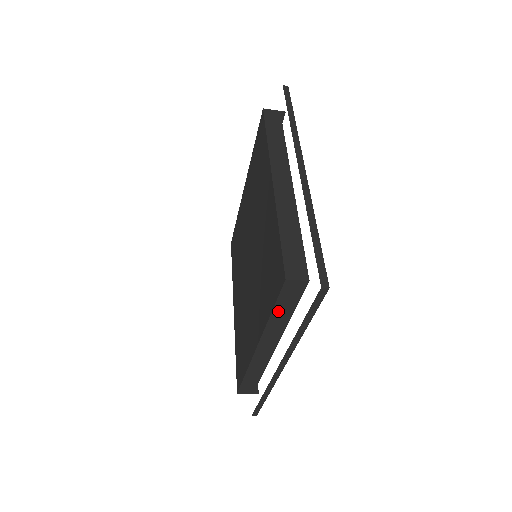
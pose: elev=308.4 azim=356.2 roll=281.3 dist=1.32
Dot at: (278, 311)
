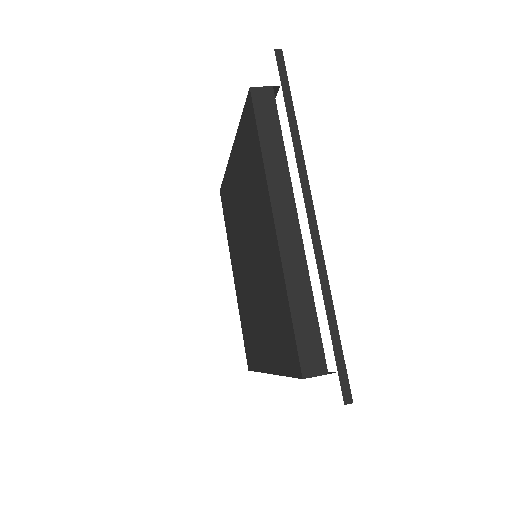
Dot at: occluded
